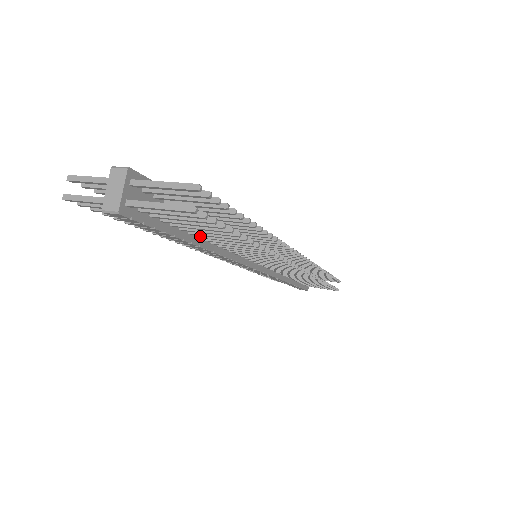
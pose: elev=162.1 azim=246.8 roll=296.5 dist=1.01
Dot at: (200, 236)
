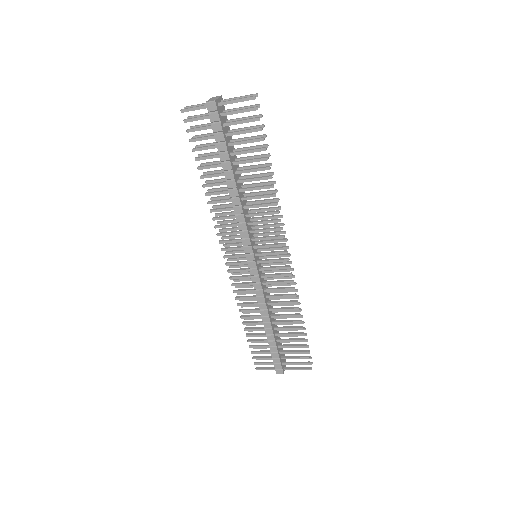
Dot at: (237, 171)
